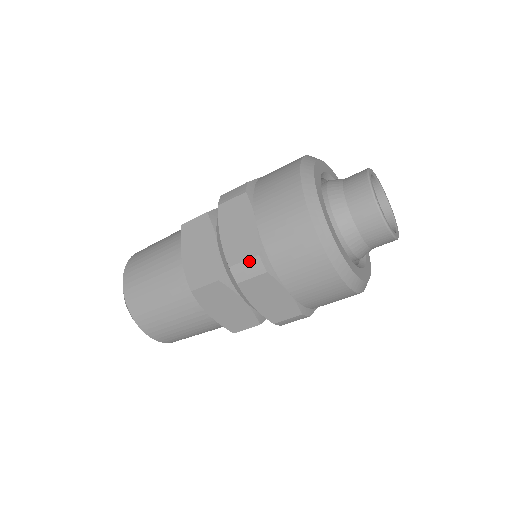
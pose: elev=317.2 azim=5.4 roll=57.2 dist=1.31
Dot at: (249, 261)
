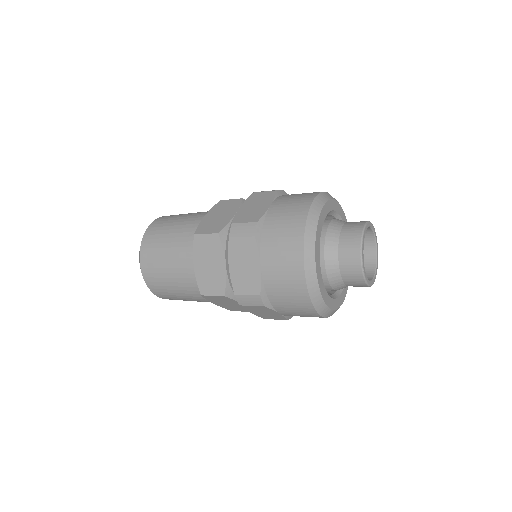
Dot at: (251, 296)
